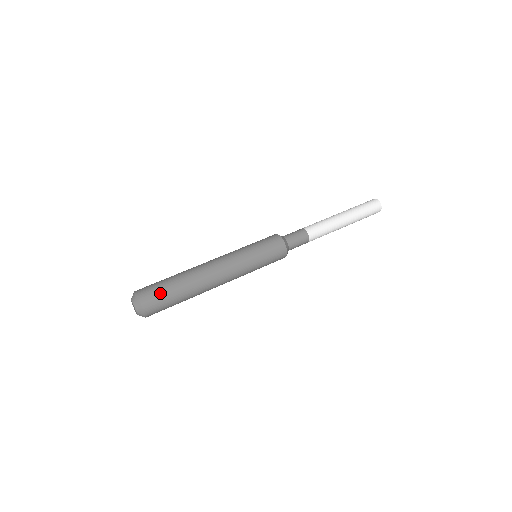
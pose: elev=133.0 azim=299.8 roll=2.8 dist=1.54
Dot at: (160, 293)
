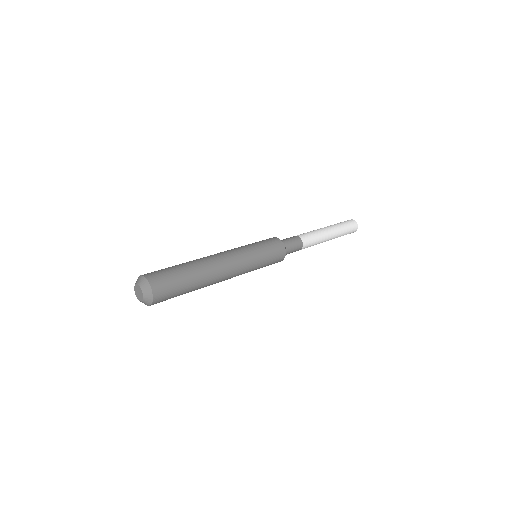
Dot at: (169, 276)
